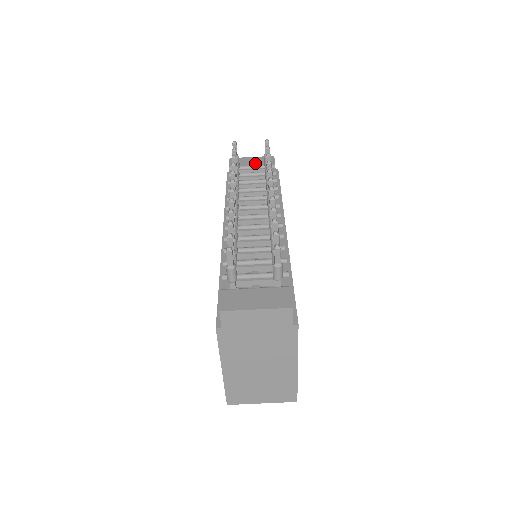
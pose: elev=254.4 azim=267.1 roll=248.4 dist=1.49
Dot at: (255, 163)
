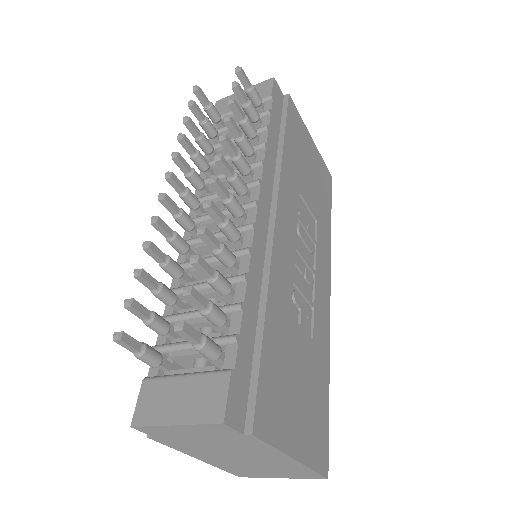
Dot at: occluded
